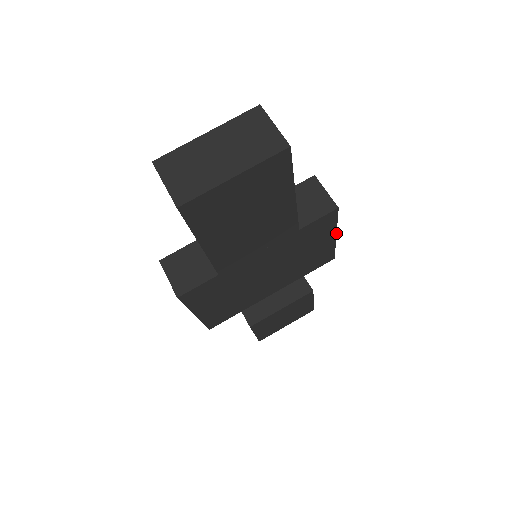
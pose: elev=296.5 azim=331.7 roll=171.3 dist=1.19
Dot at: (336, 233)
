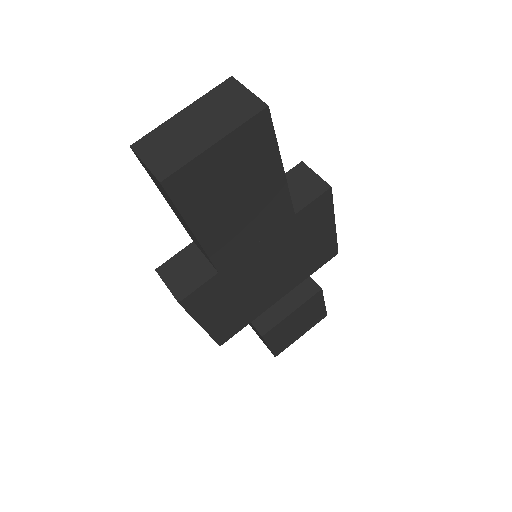
Dot at: (334, 220)
